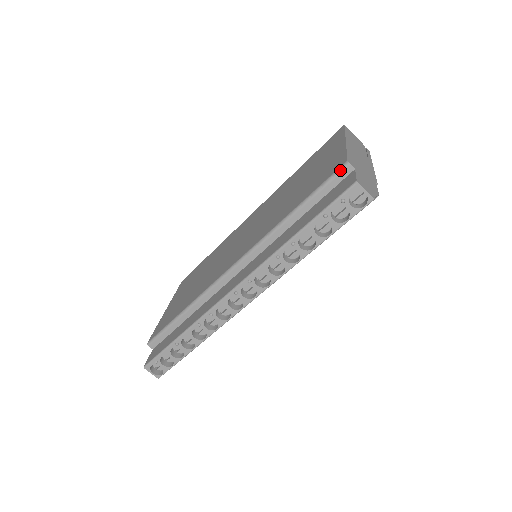
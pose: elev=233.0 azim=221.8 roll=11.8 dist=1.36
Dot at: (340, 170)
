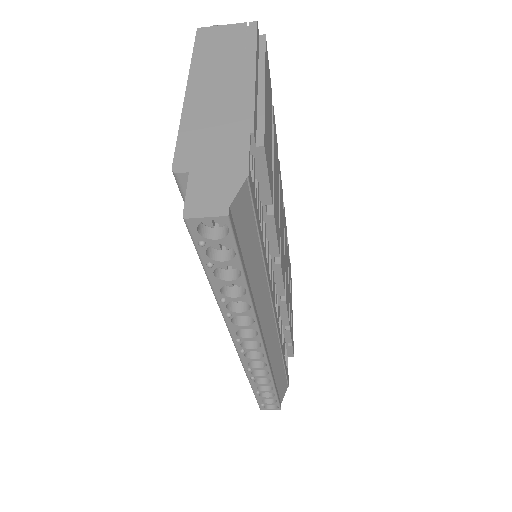
Dot at: (178, 186)
